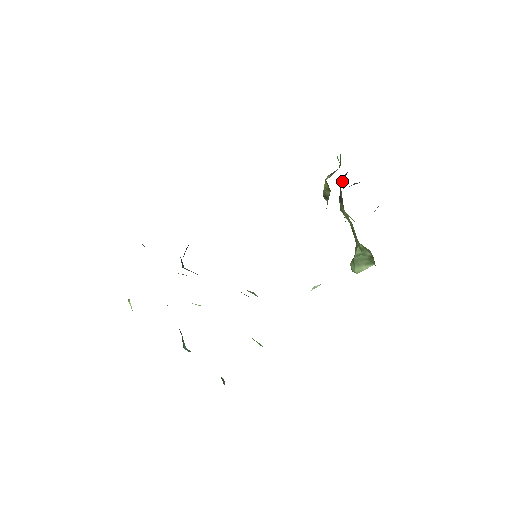
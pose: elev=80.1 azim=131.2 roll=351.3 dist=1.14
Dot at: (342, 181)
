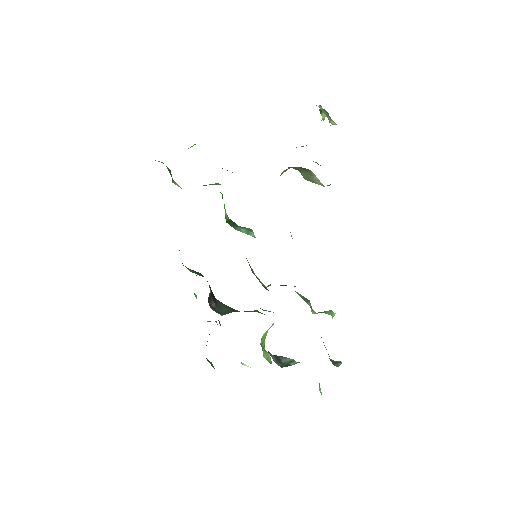
Dot at: occluded
